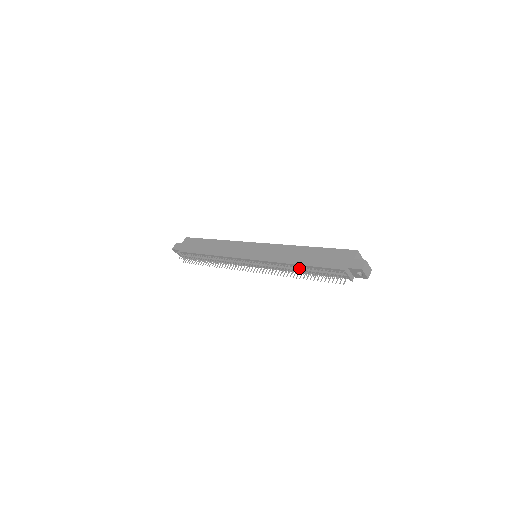
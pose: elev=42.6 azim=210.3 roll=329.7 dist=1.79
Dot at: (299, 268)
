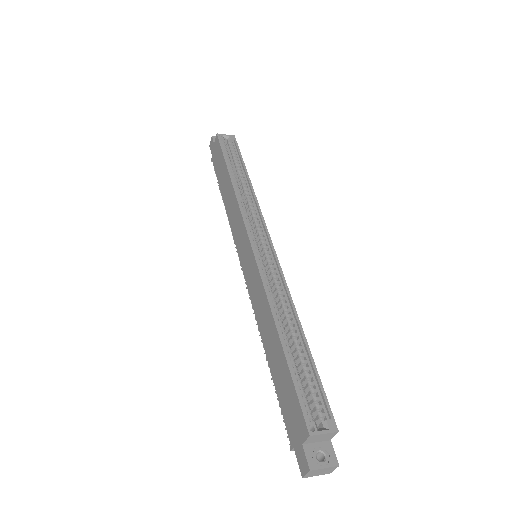
Dot at: occluded
